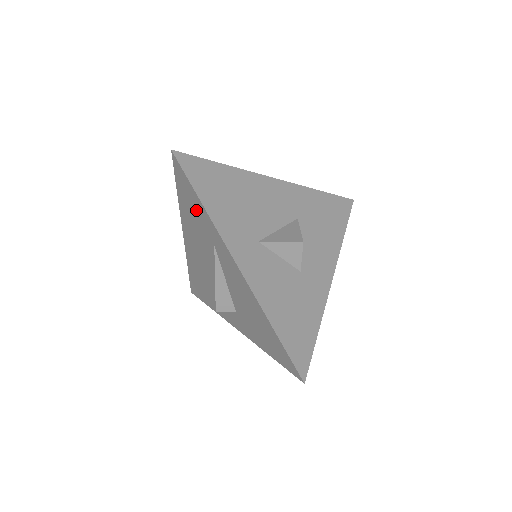
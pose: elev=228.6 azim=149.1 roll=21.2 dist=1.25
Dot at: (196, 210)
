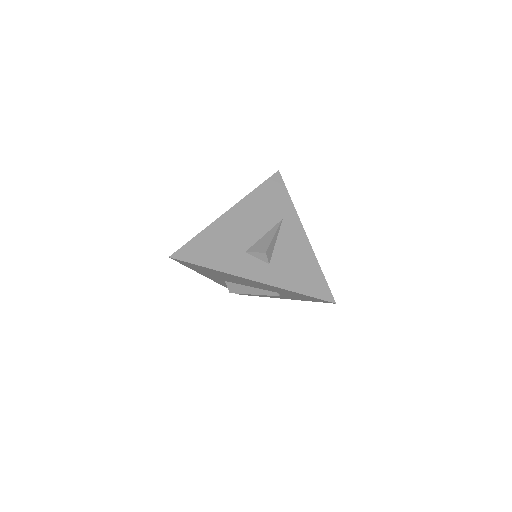
Dot at: (277, 199)
